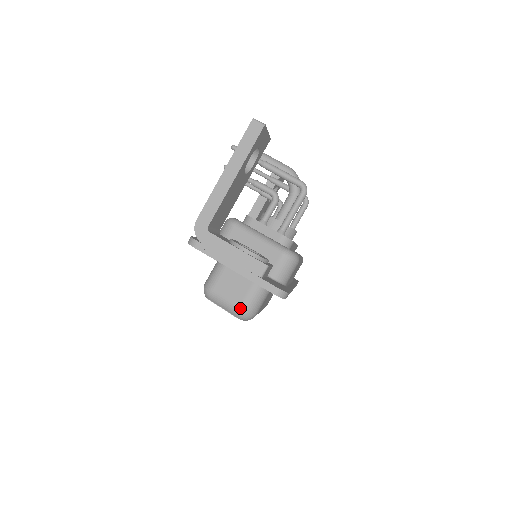
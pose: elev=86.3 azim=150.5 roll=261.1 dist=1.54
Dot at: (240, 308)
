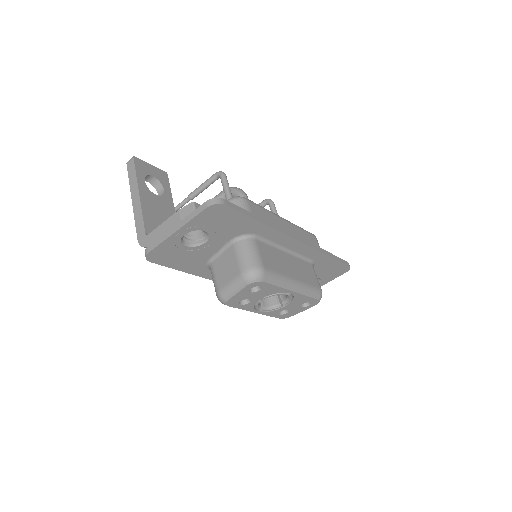
Dot at: (241, 272)
